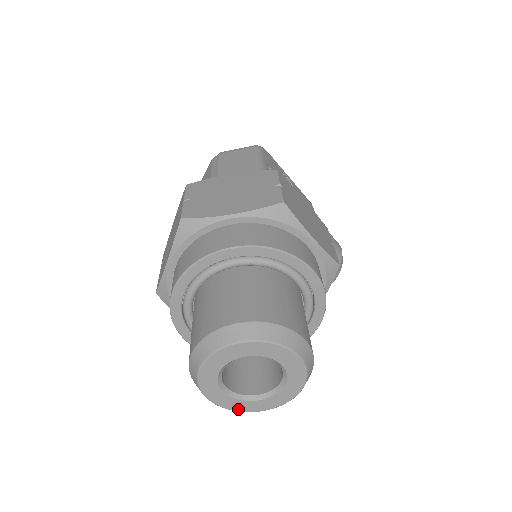
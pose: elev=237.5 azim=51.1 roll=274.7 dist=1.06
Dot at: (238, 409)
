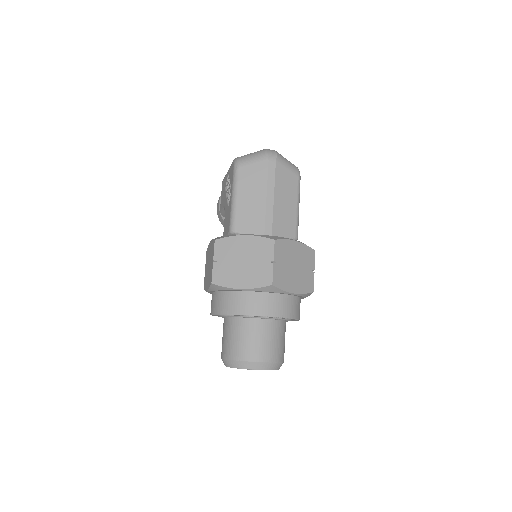
Dot at: occluded
